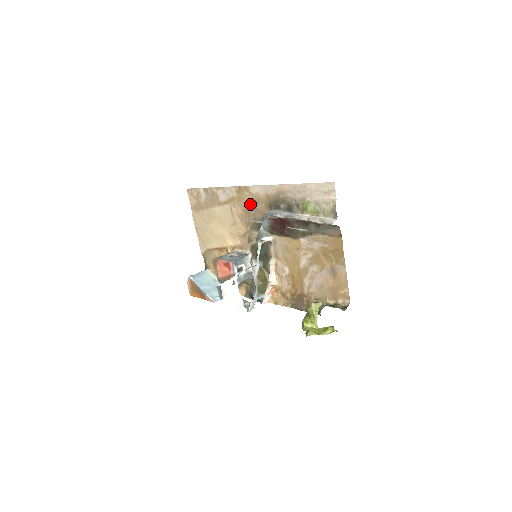
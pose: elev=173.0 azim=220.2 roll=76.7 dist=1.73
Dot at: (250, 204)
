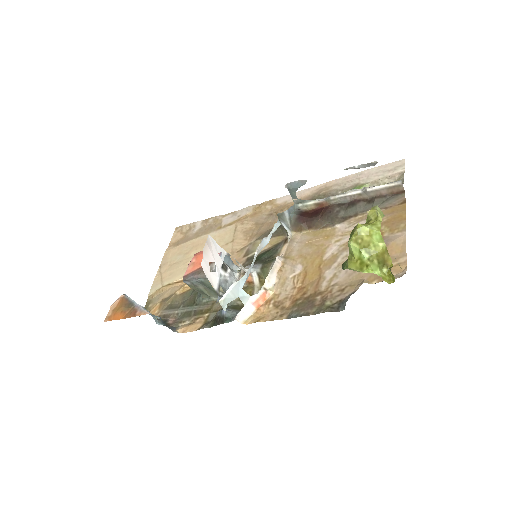
Dot at: (269, 214)
